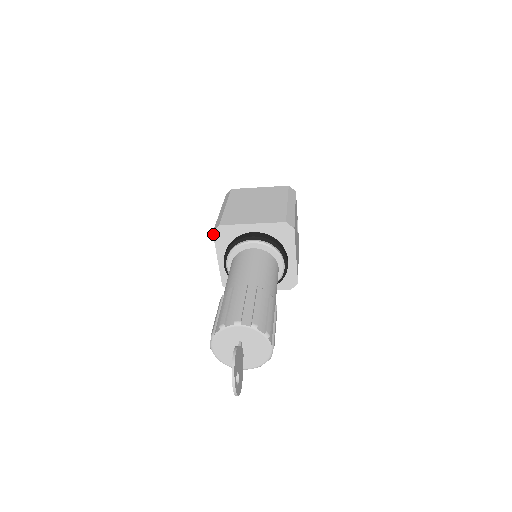
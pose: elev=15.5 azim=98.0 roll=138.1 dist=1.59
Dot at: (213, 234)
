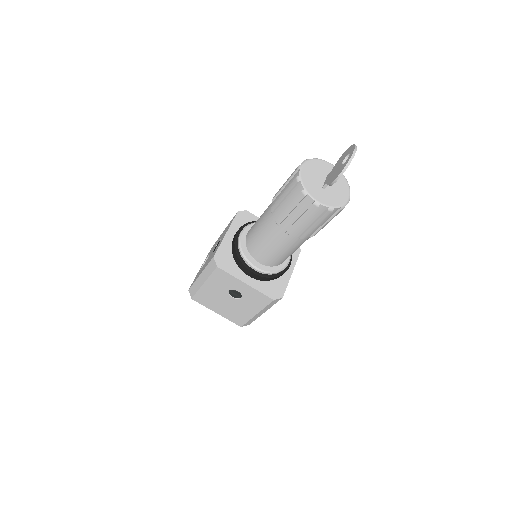
Dot at: (237, 213)
